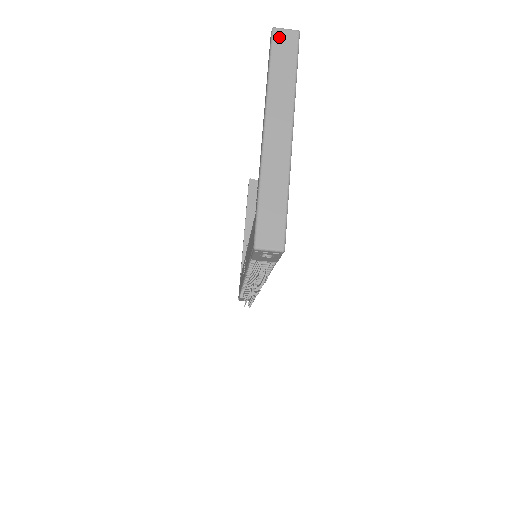
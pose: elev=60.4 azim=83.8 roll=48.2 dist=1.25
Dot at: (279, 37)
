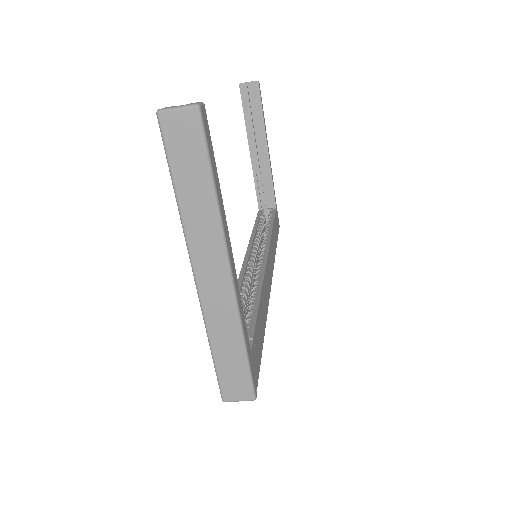
Dot at: (171, 128)
